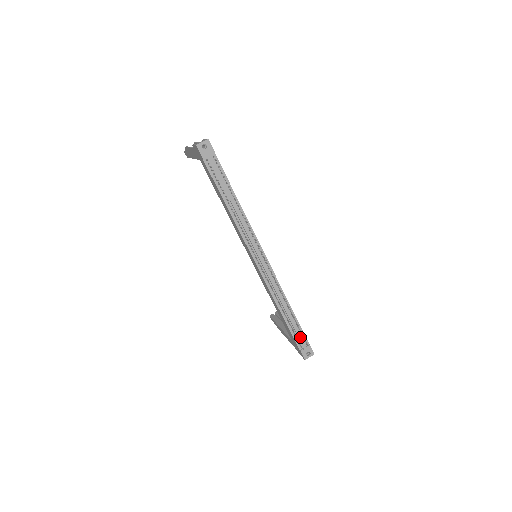
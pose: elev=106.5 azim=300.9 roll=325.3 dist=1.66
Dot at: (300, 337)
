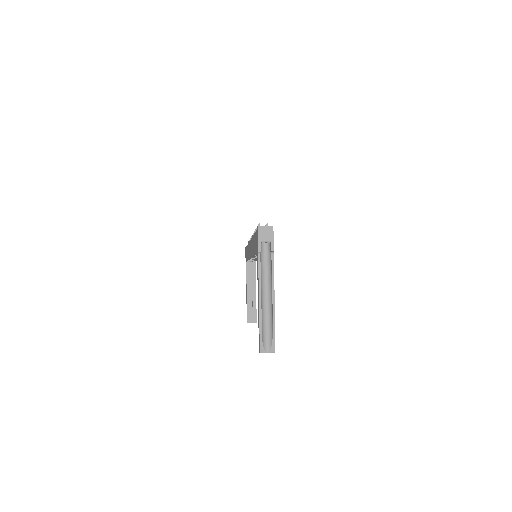
Dot at: occluded
